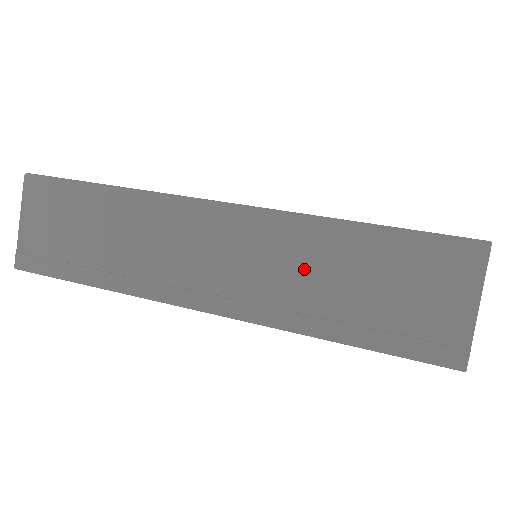
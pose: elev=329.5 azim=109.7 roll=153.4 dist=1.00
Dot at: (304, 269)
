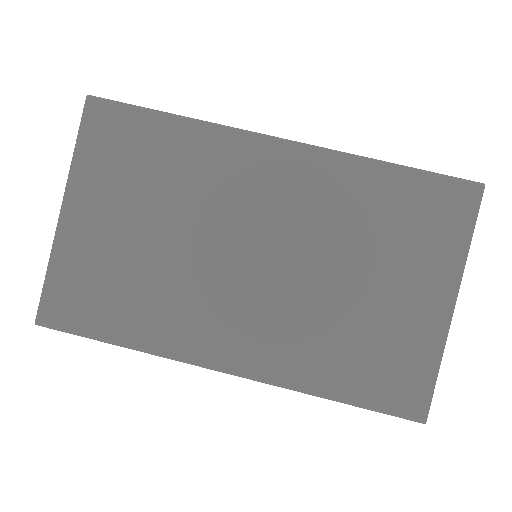
Dot at: occluded
